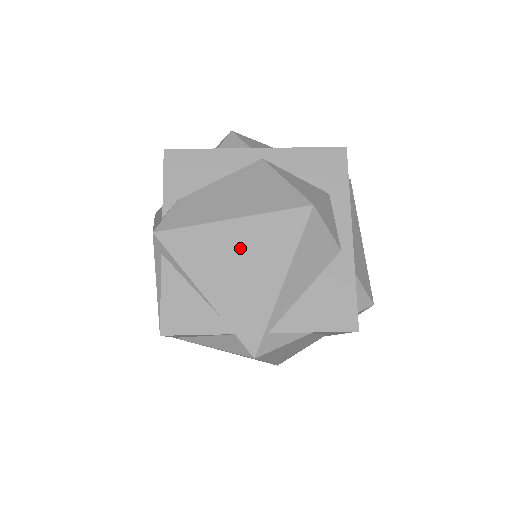
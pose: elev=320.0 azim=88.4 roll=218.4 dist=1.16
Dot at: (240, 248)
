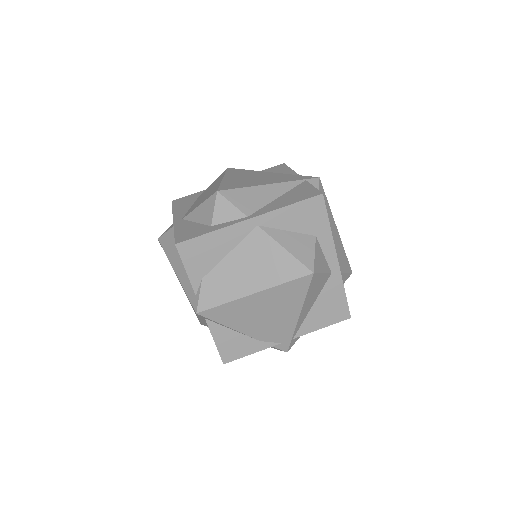
Dot at: (264, 307)
